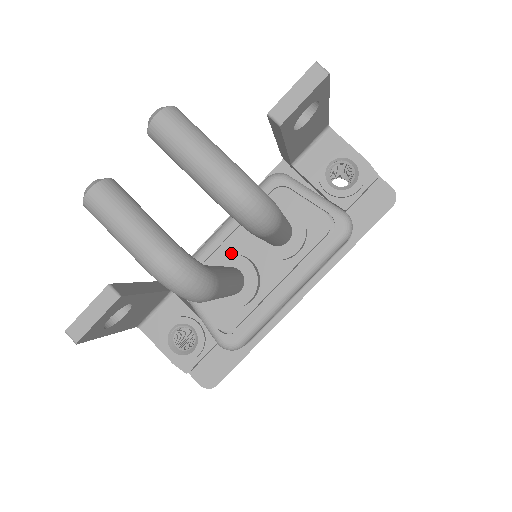
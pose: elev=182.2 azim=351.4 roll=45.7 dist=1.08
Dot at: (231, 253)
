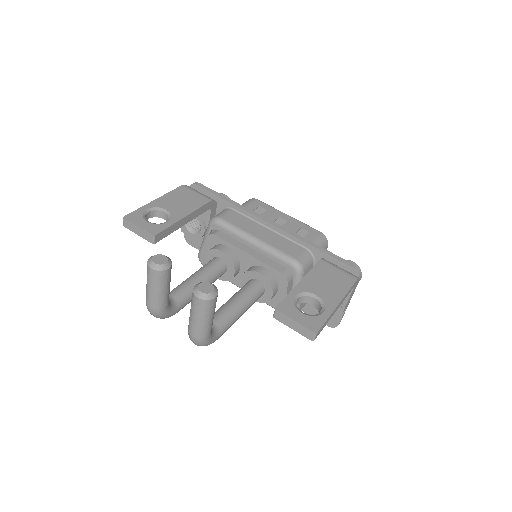
Dot at: (232, 262)
